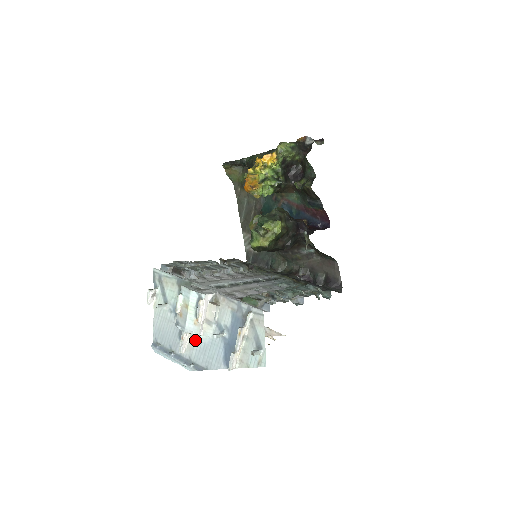
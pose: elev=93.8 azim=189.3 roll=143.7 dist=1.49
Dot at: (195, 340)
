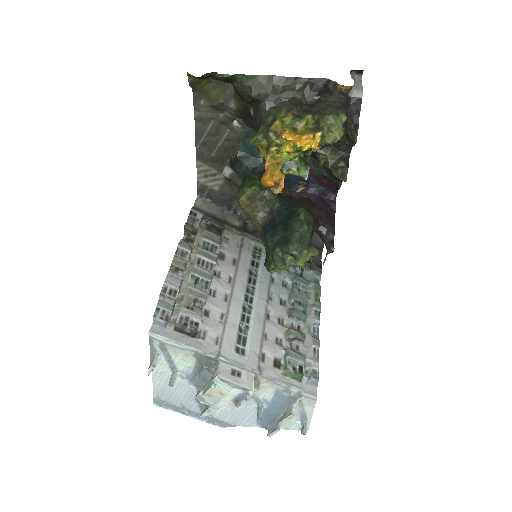
Dot at: occluded
